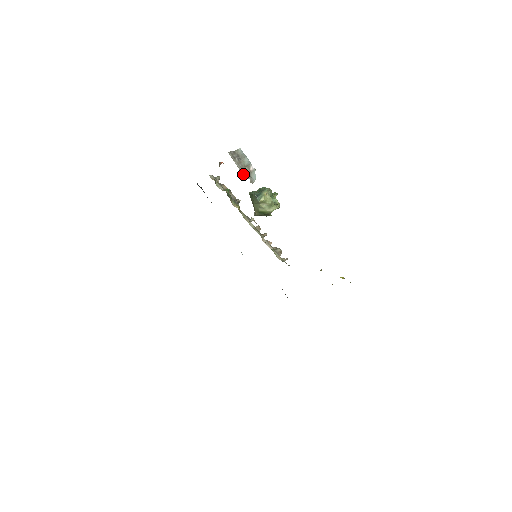
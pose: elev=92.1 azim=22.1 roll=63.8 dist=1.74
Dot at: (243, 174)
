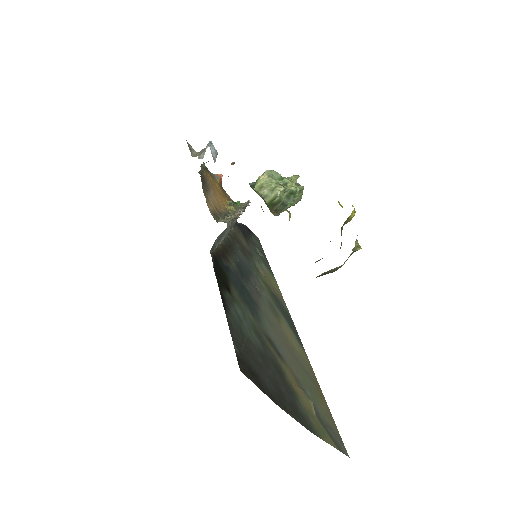
Dot at: occluded
